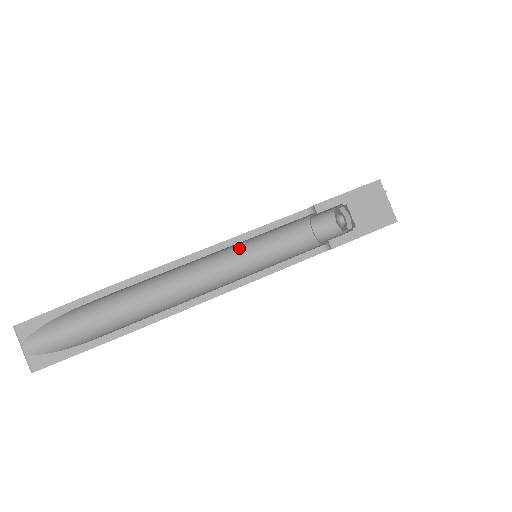
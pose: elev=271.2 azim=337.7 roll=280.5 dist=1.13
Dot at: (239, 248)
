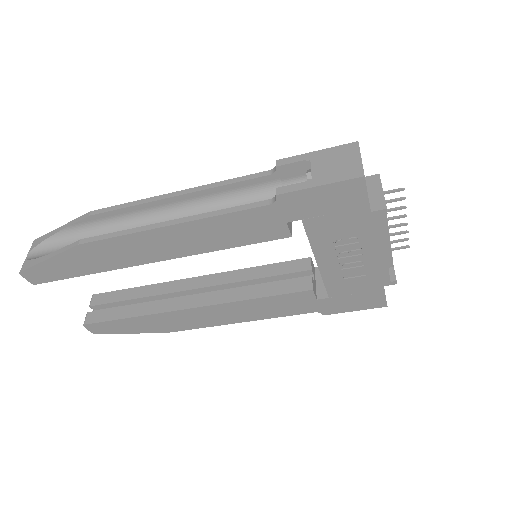
Dot at: (207, 206)
